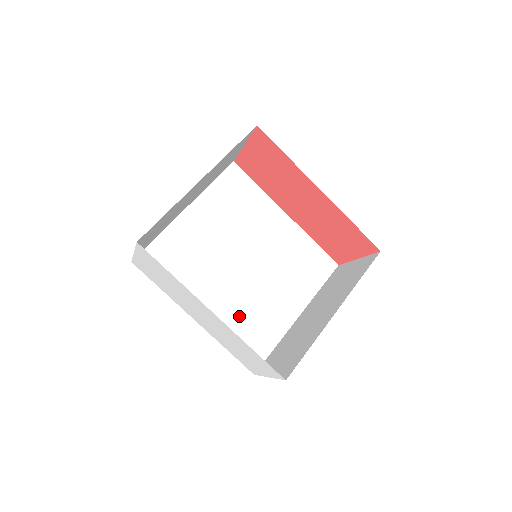
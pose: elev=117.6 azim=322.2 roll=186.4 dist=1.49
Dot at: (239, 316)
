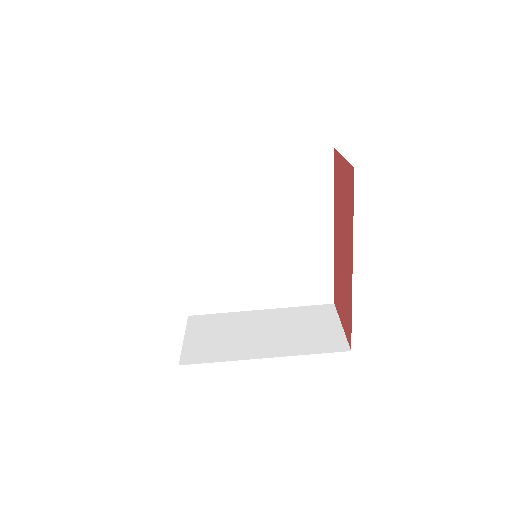
Dot at: (214, 271)
